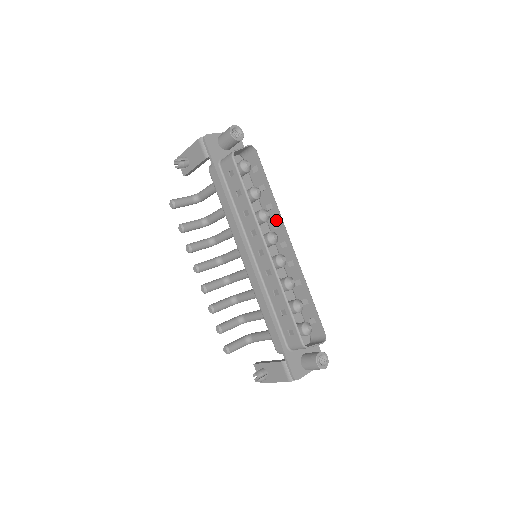
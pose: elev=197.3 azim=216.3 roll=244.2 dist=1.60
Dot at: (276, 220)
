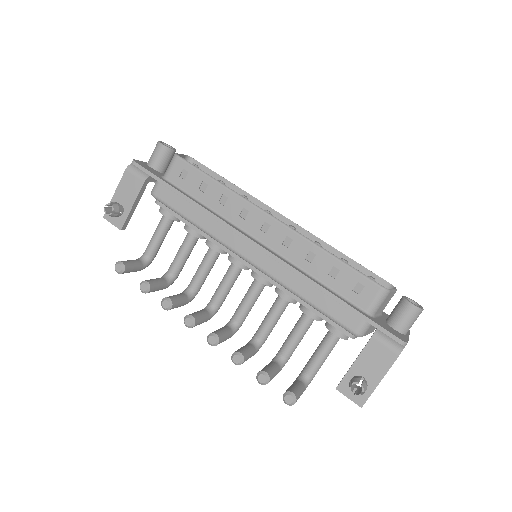
Dot at: occluded
